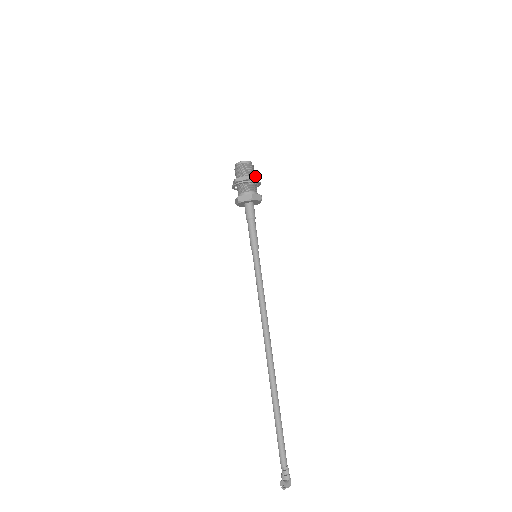
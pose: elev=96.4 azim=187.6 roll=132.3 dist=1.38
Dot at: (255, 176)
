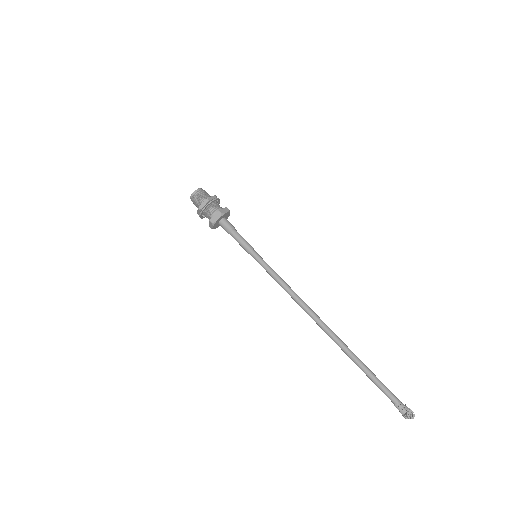
Dot at: occluded
